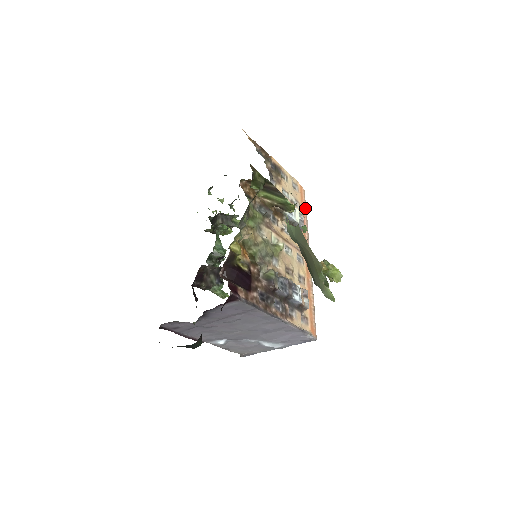
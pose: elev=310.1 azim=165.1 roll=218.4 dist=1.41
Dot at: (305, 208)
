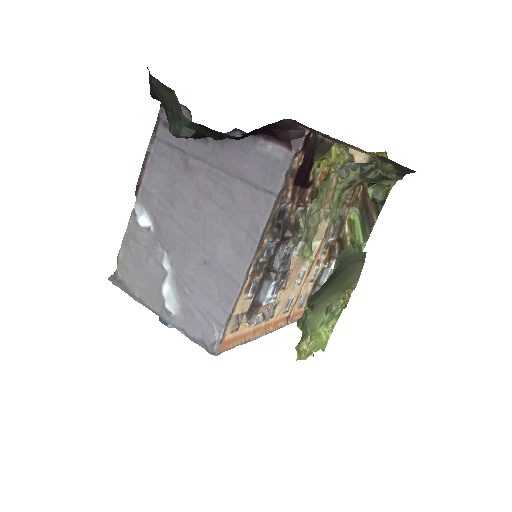
Dot at: occluded
